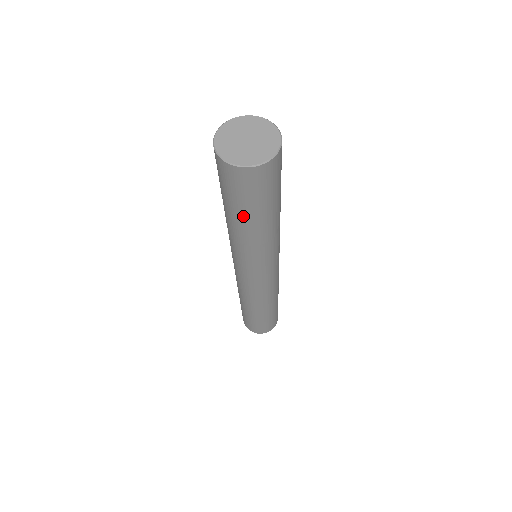
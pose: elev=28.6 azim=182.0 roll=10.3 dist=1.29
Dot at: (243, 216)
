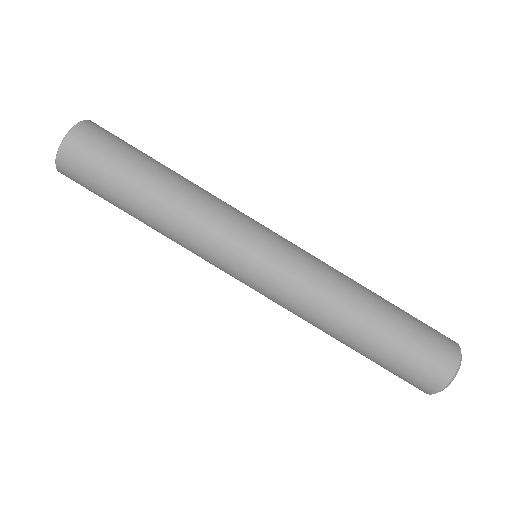
Dot at: (125, 198)
